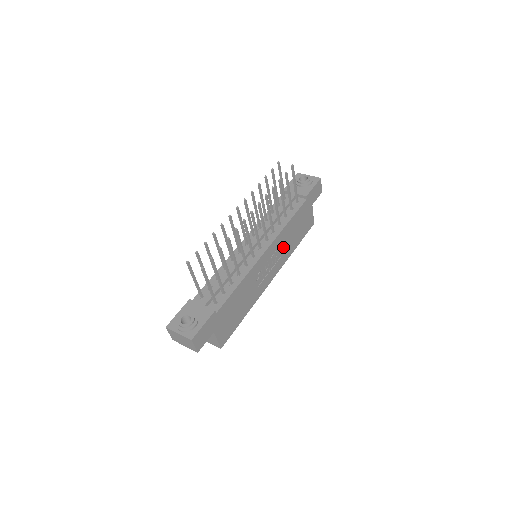
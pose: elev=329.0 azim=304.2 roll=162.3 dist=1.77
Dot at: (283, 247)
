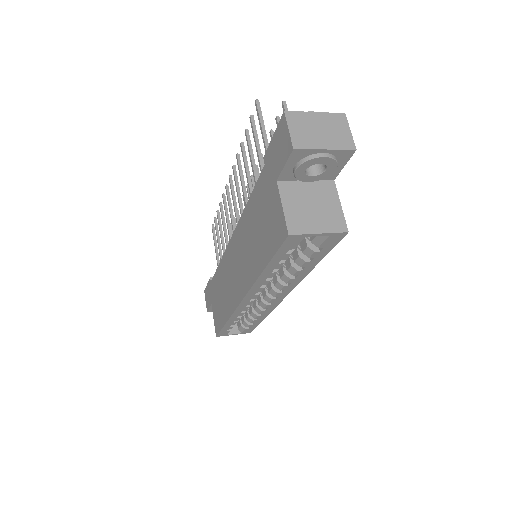
Dot at: occluded
